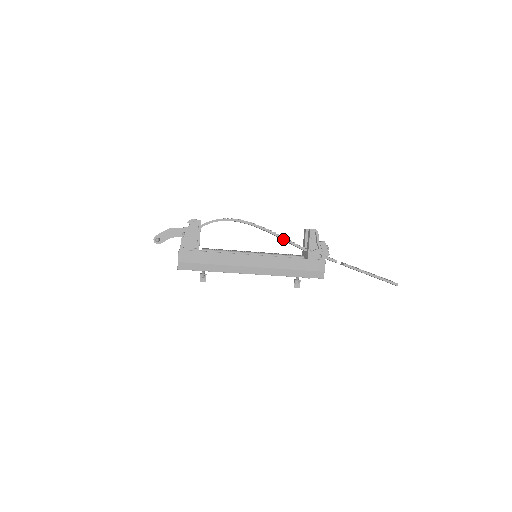
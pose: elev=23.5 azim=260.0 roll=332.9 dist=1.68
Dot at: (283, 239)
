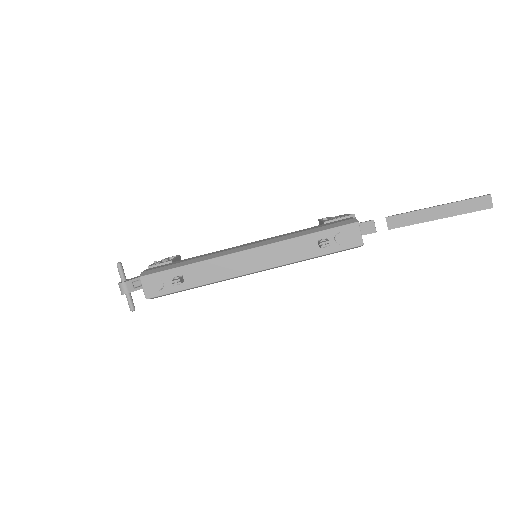
Dot at: occluded
